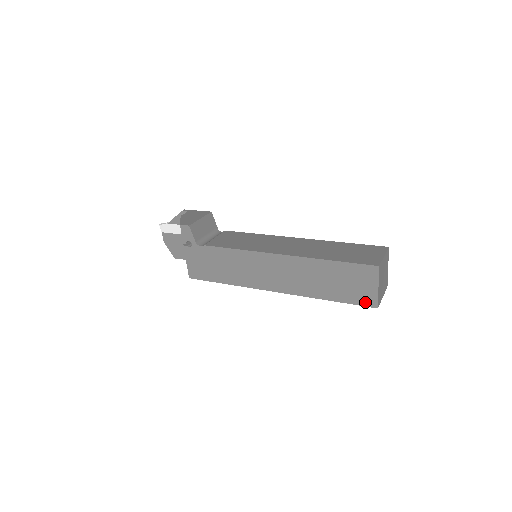
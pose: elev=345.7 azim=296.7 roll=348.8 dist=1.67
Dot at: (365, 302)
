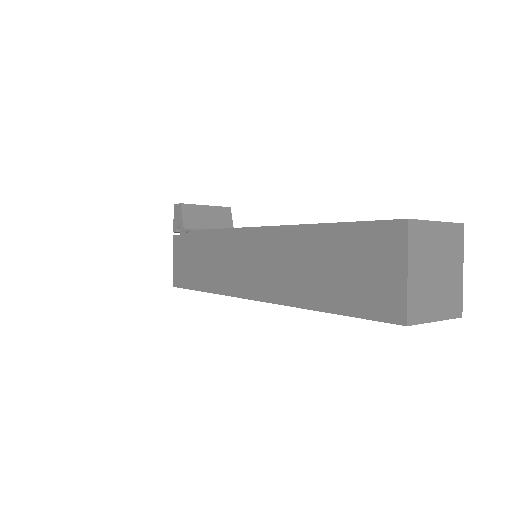
Dot at: (383, 311)
